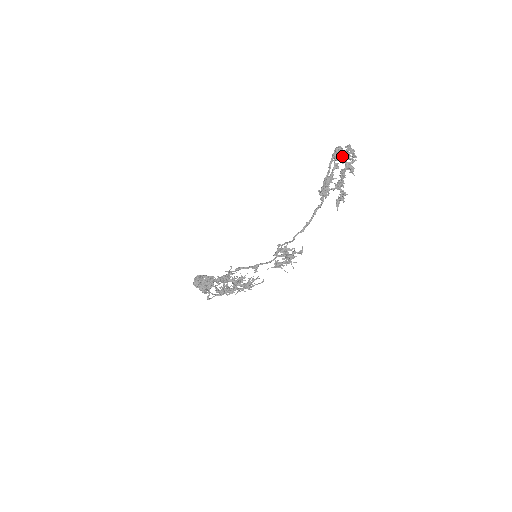
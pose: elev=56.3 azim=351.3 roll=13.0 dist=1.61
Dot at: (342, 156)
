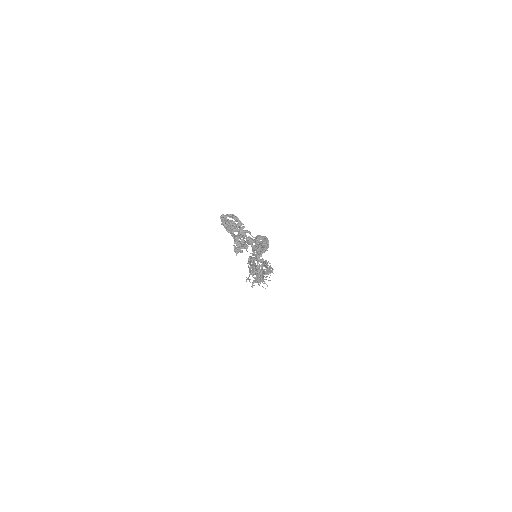
Dot at: (227, 225)
